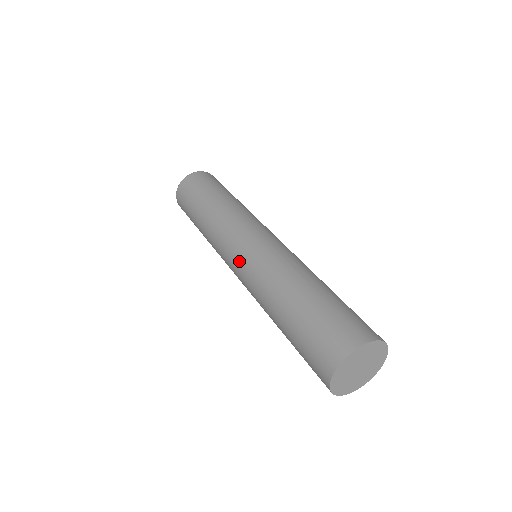
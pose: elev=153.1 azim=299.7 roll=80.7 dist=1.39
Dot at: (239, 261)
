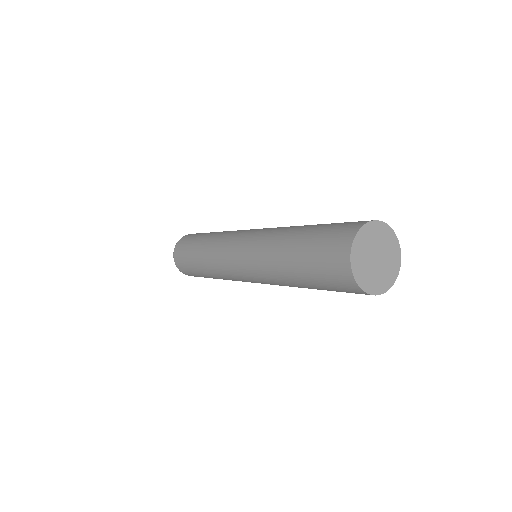
Dot at: (242, 268)
